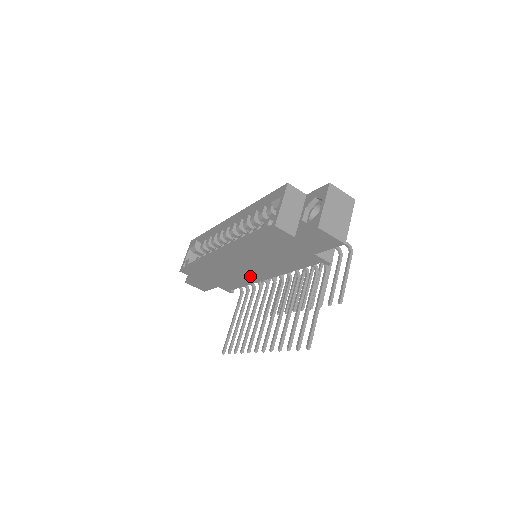
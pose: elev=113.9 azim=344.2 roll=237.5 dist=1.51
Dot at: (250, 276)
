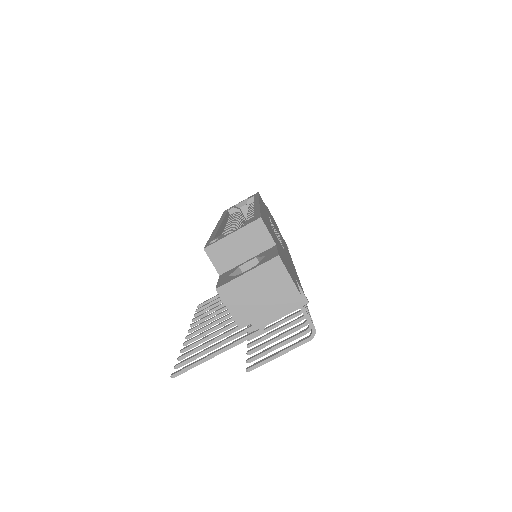
Dot at: occluded
